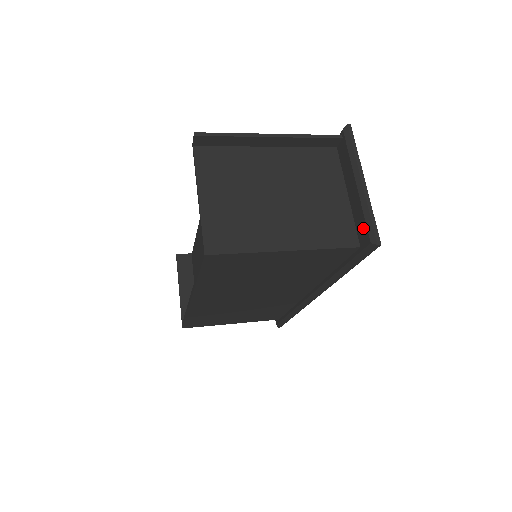
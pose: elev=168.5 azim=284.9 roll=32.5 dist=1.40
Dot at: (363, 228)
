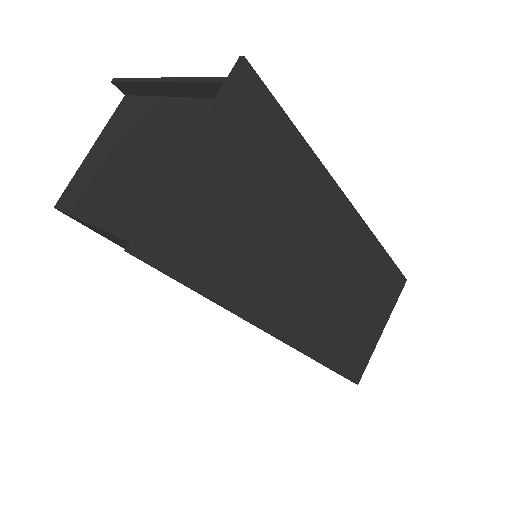
Dot at: occluded
